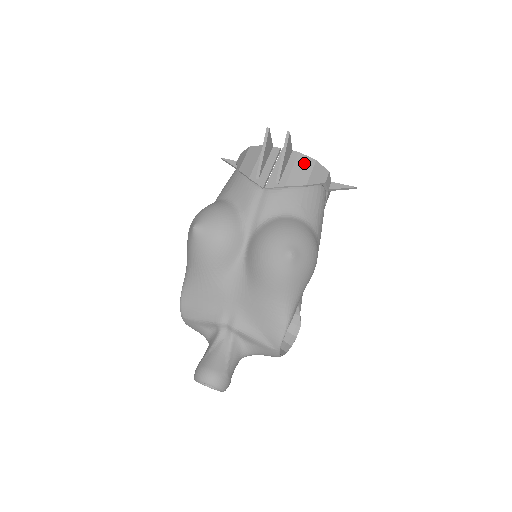
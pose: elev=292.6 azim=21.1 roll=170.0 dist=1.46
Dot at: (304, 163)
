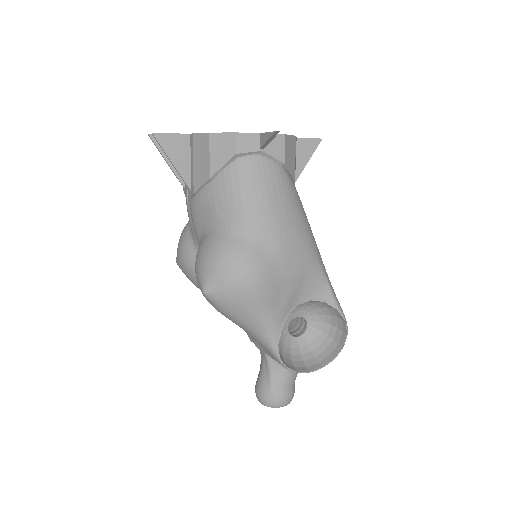
Dot at: (200, 147)
